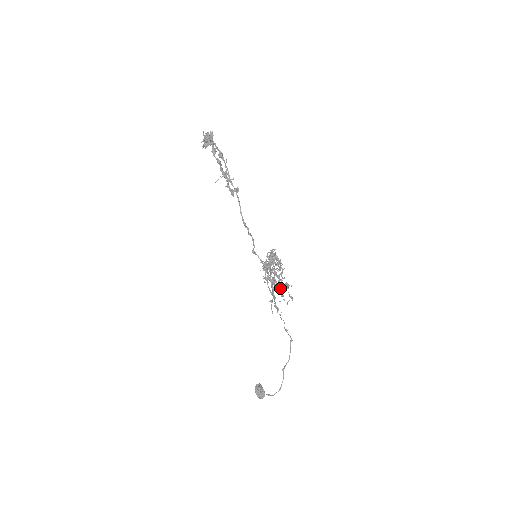
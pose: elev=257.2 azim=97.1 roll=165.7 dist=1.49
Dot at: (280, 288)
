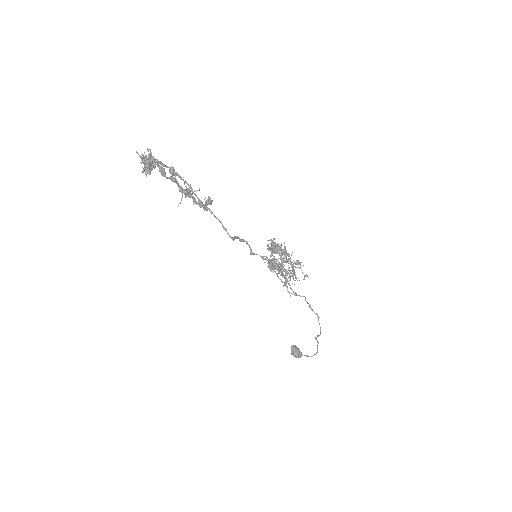
Dot at: (292, 274)
